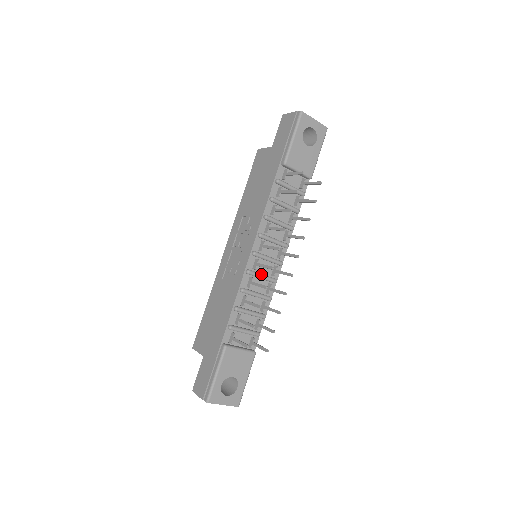
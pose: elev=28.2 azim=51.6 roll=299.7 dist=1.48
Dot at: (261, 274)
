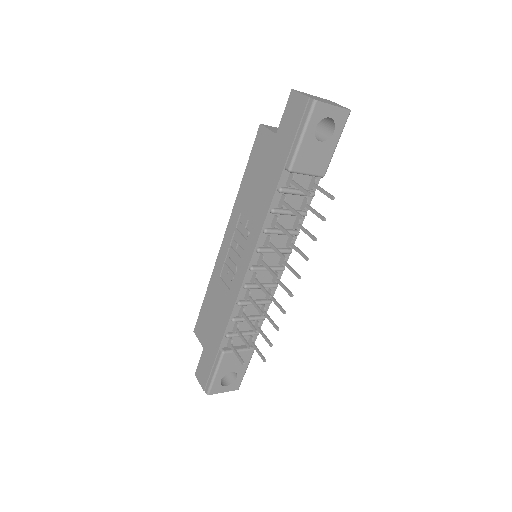
Dot at: occluded
